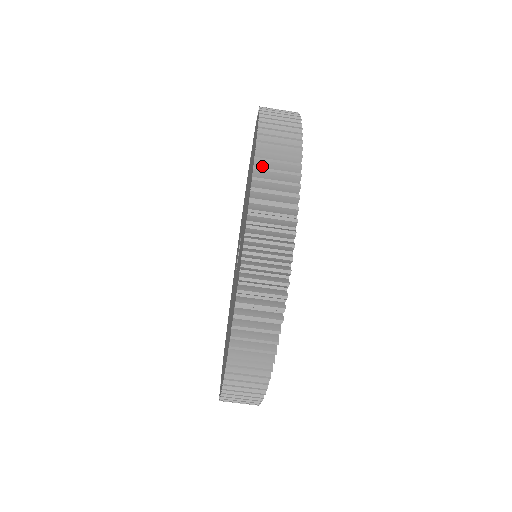
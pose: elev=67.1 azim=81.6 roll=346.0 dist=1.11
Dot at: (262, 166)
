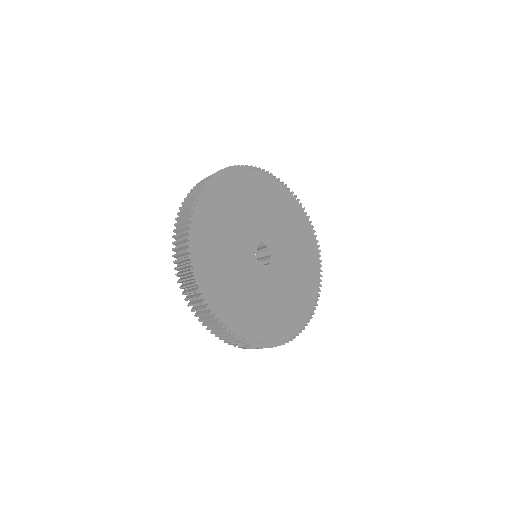
Dot at: (190, 300)
